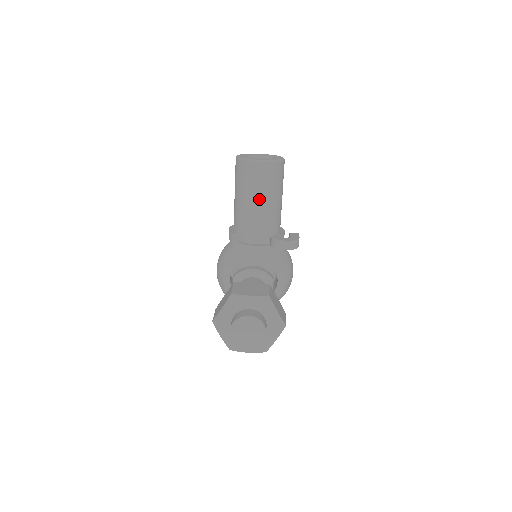
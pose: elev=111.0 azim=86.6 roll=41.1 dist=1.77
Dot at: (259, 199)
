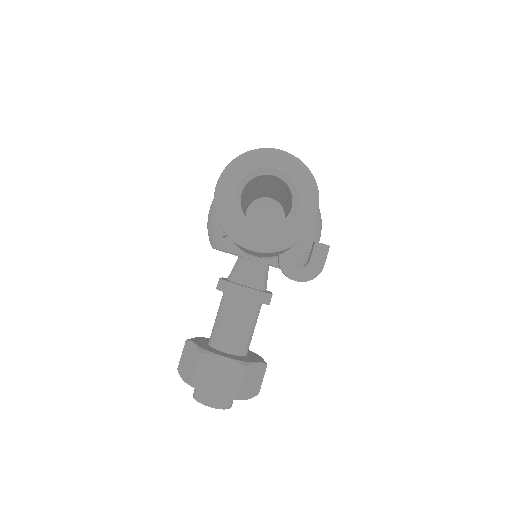
Dot at: (255, 254)
